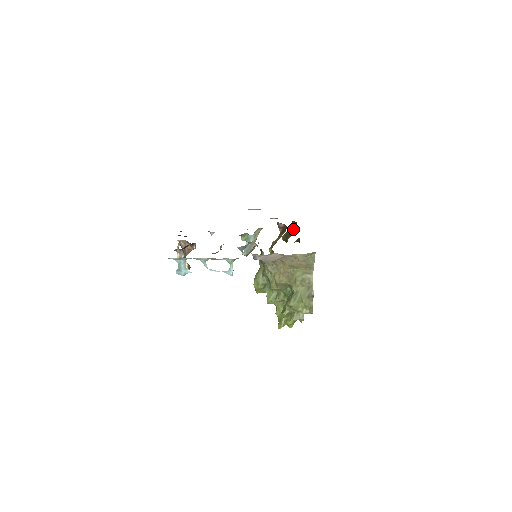
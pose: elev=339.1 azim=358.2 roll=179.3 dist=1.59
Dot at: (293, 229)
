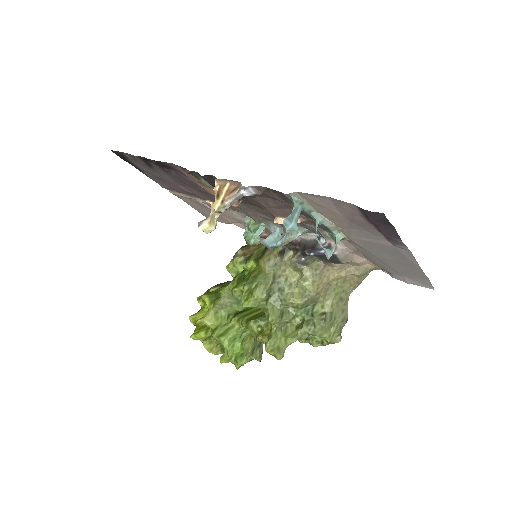
Dot at: occluded
